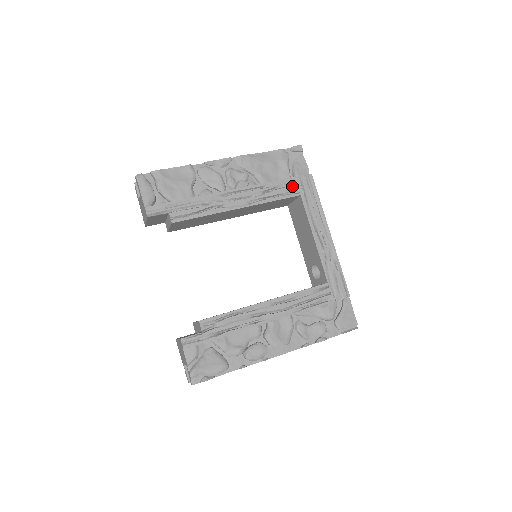
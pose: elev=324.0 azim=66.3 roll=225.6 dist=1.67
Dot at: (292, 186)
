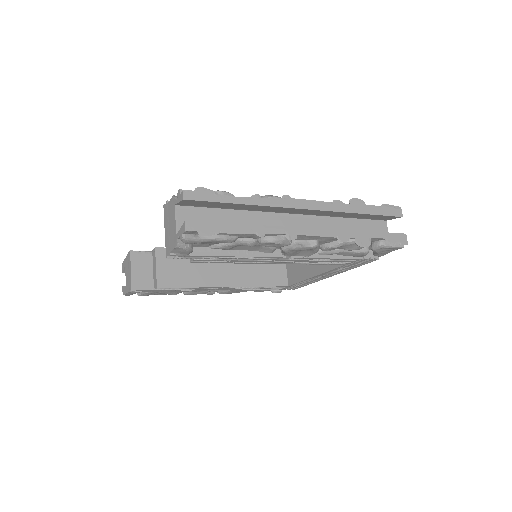
Dot at: occluded
